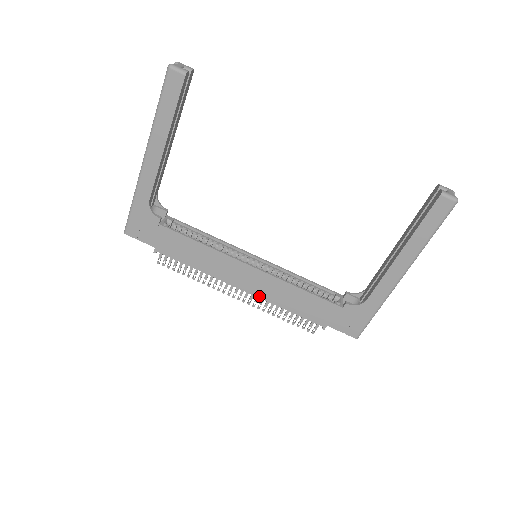
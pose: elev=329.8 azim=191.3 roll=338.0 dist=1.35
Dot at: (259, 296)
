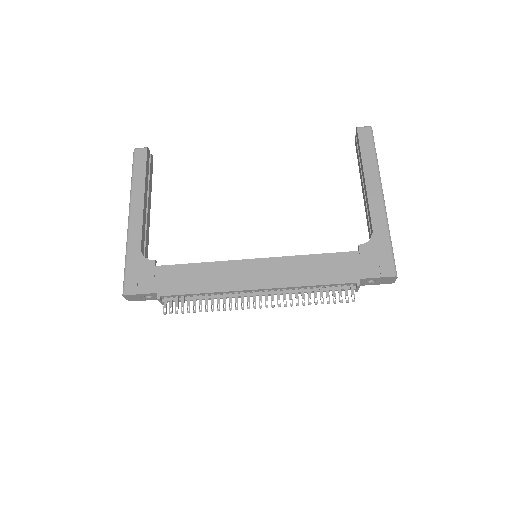
Dot at: (278, 286)
